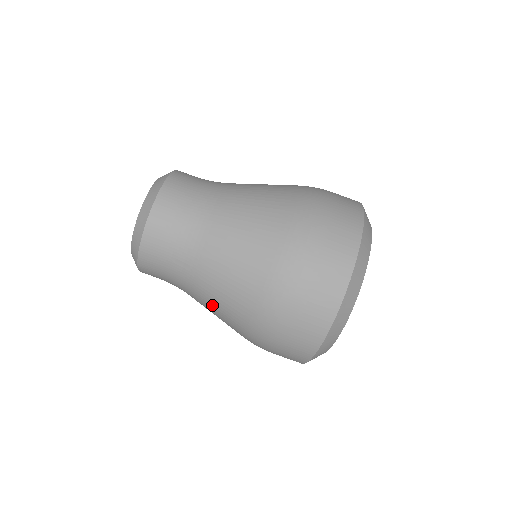
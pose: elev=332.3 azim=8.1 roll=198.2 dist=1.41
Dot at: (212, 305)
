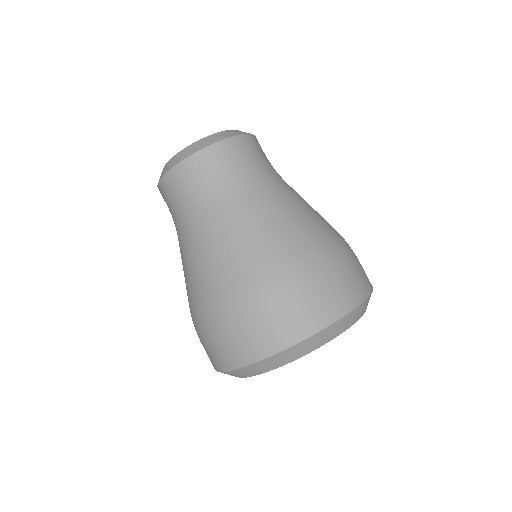
Dot at: (269, 216)
